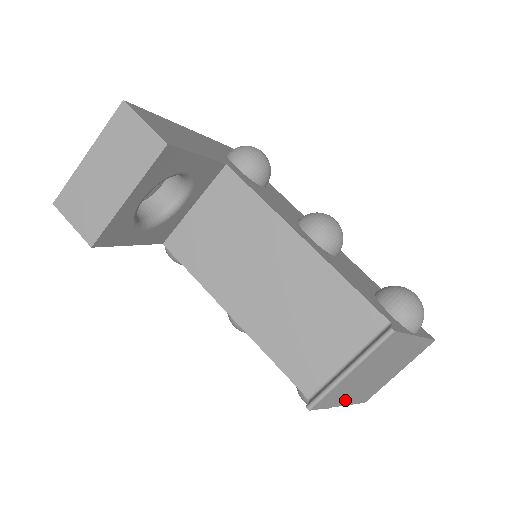
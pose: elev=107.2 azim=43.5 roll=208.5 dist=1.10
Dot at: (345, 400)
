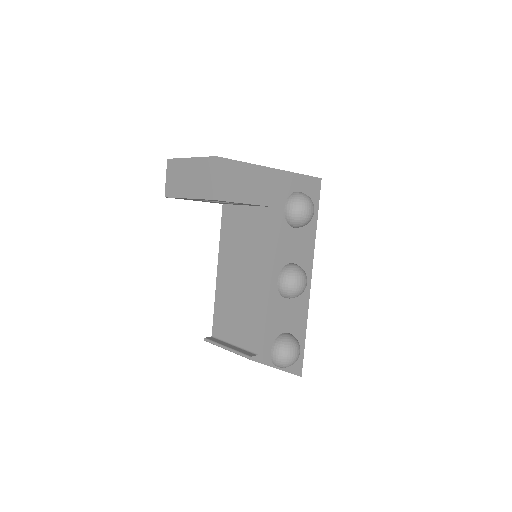
Dot at: occluded
